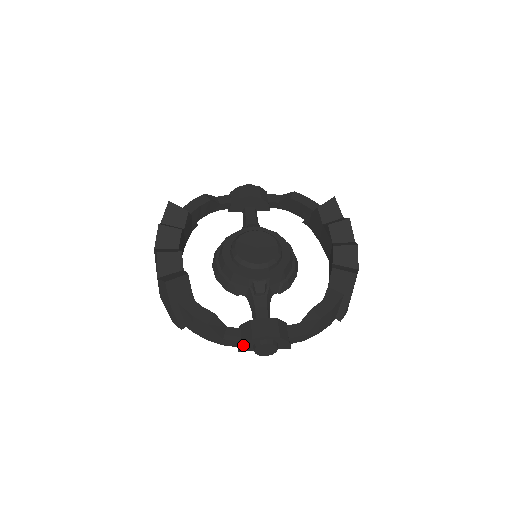
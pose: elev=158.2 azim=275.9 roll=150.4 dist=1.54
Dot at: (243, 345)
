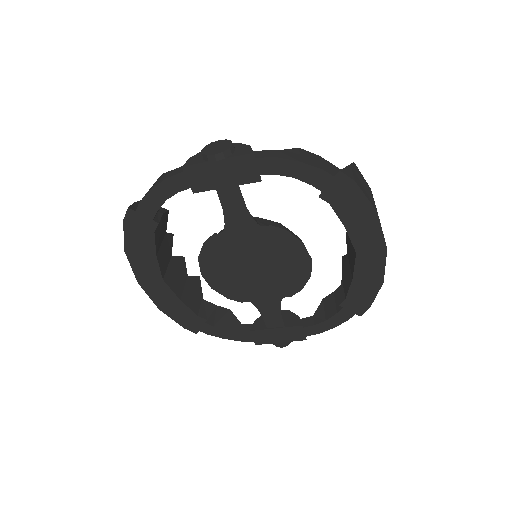
Dot at: (191, 159)
